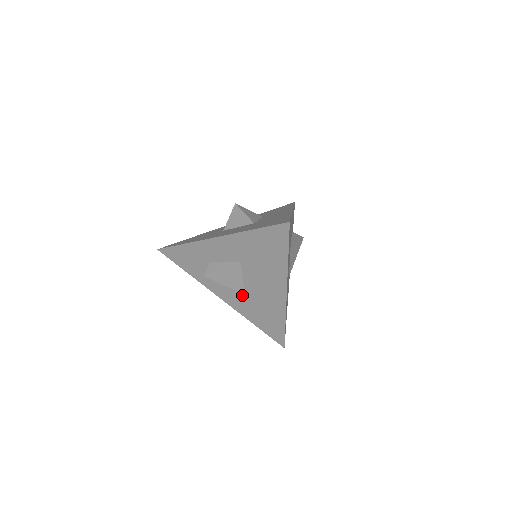
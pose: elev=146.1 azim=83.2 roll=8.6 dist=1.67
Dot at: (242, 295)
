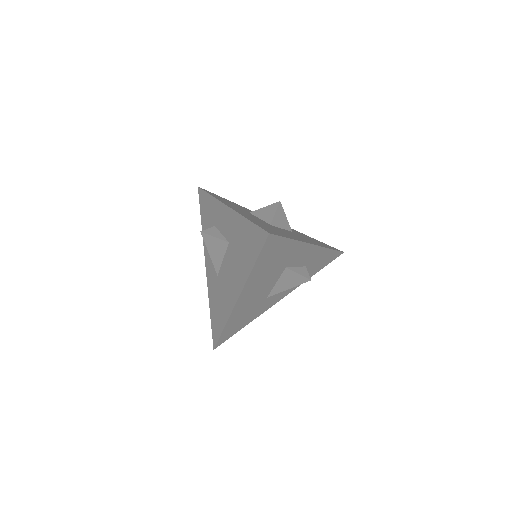
Dot at: (216, 274)
